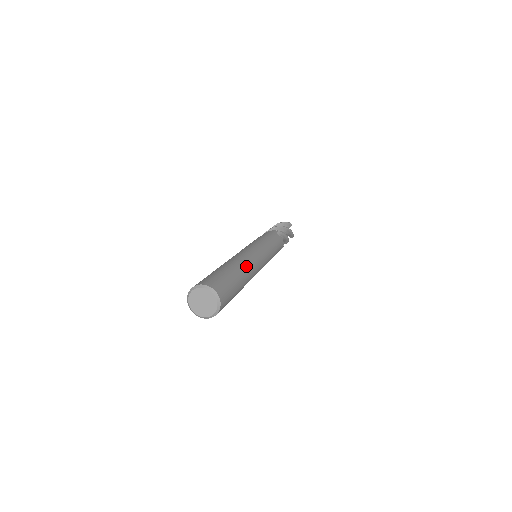
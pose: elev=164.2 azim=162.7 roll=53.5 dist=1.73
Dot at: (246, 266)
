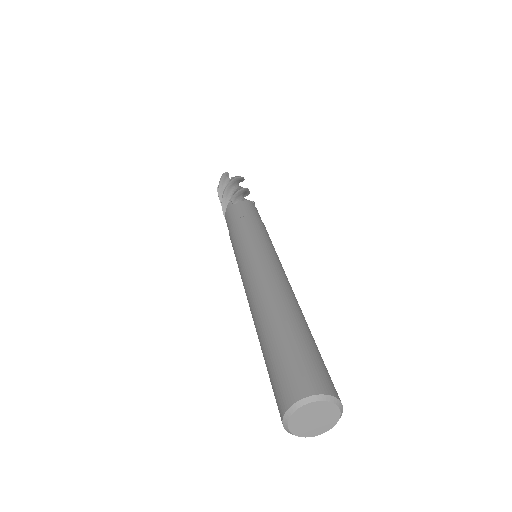
Dot at: (274, 296)
